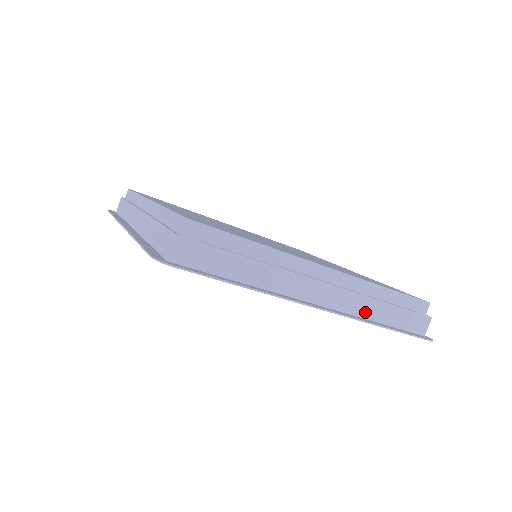
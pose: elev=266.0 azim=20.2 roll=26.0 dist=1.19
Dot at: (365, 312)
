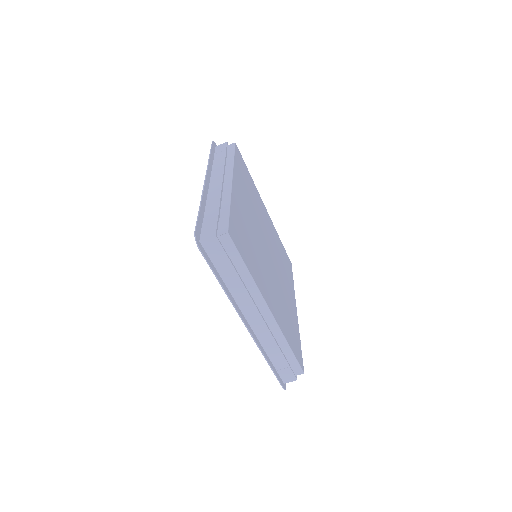
Dot at: (267, 346)
